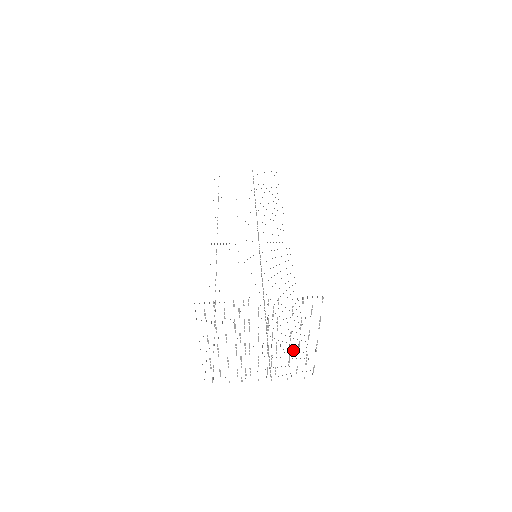
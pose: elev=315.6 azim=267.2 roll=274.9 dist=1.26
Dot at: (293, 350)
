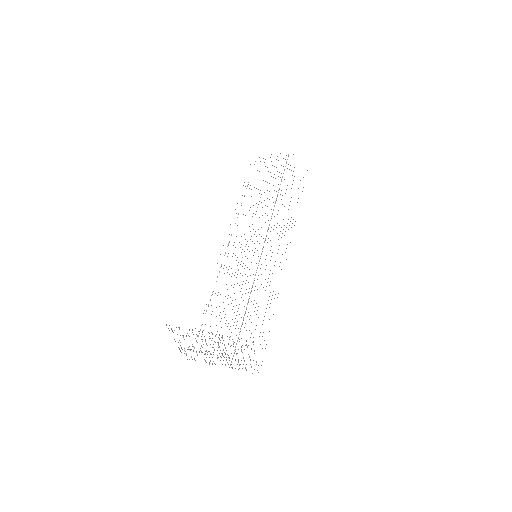
Dot at: occluded
